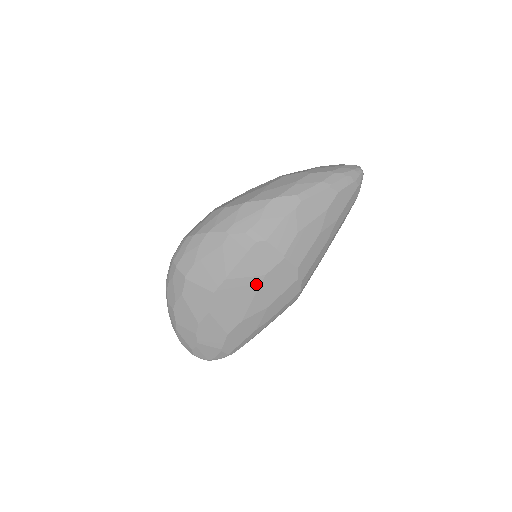
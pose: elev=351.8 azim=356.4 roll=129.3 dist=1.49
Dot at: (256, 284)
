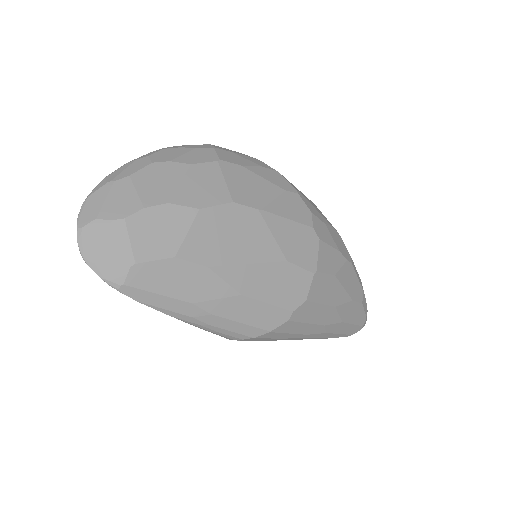
Dot at: (270, 255)
